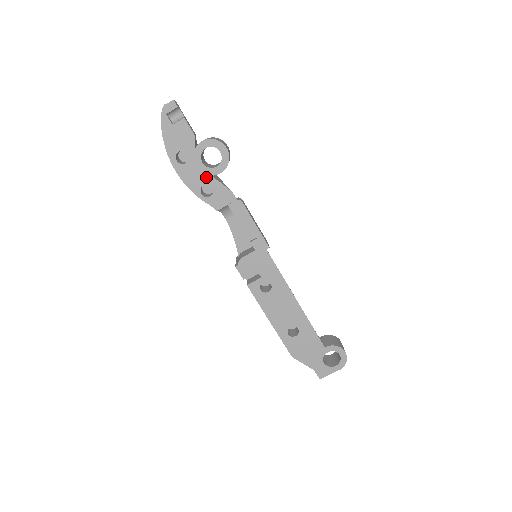
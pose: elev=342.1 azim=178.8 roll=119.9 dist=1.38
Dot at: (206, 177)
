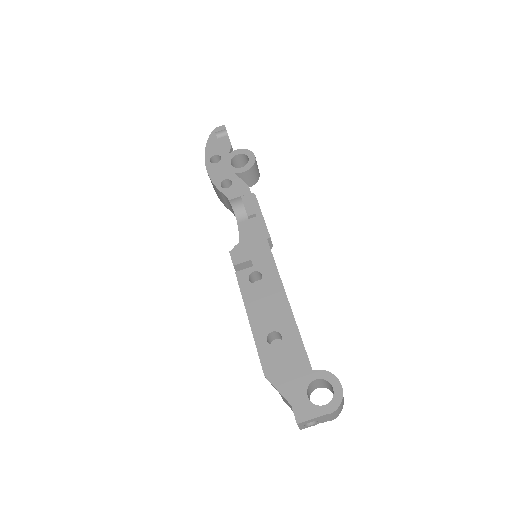
Dot at: (230, 174)
